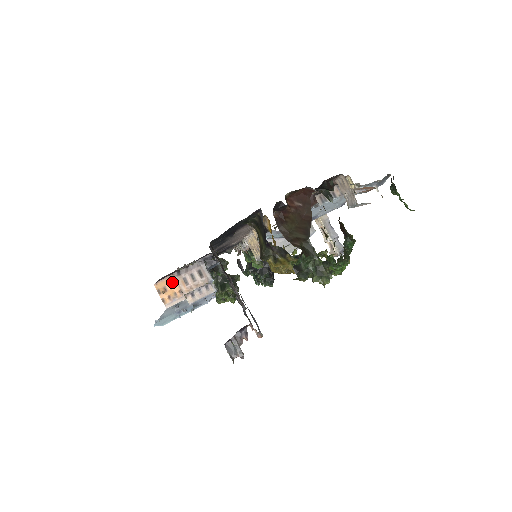
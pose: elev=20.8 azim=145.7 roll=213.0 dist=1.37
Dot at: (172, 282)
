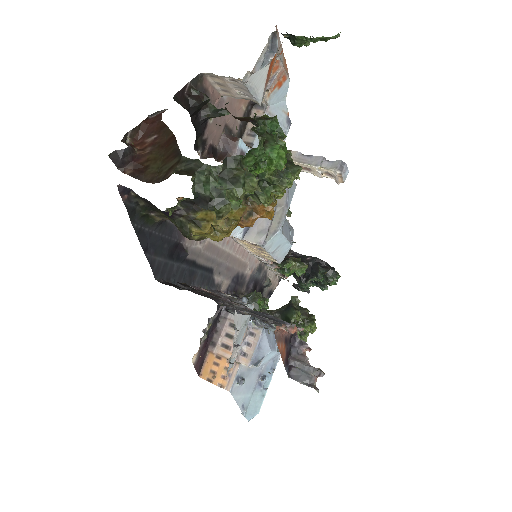
Dot at: (214, 359)
